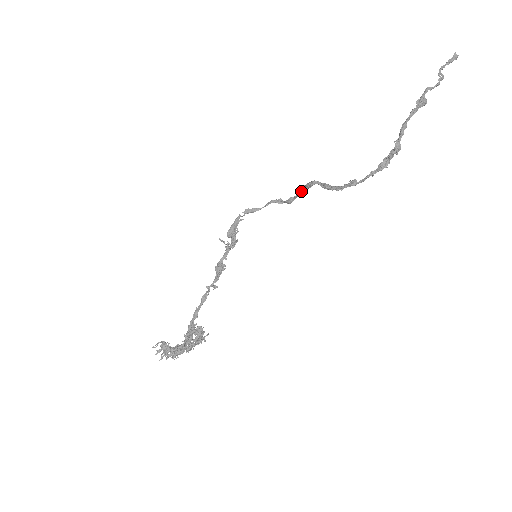
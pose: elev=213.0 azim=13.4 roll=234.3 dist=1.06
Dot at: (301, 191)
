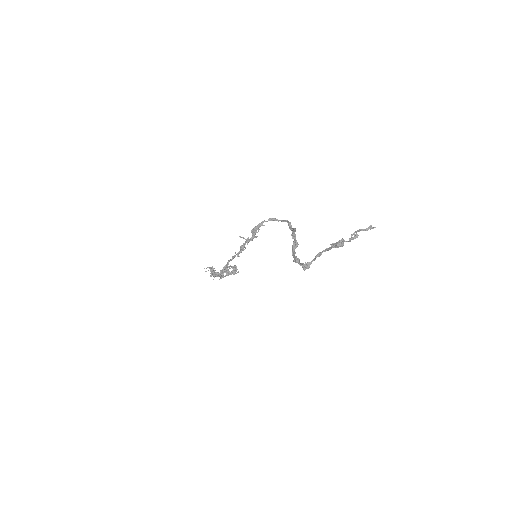
Dot at: (293, 231)
